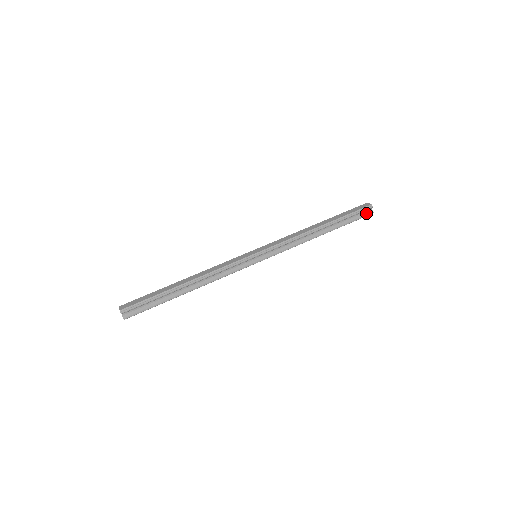
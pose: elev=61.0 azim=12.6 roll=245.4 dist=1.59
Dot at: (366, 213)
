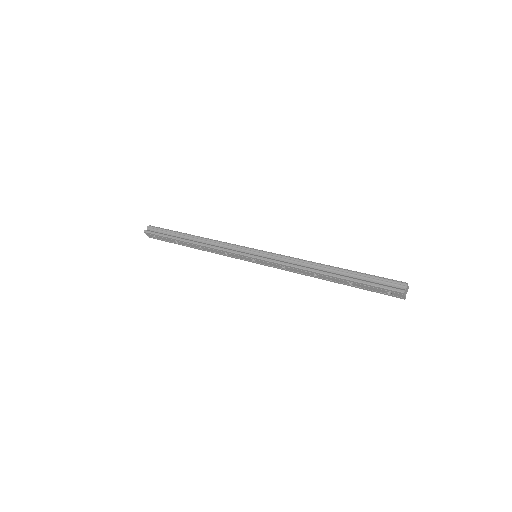
Dot at: (394, 287)
